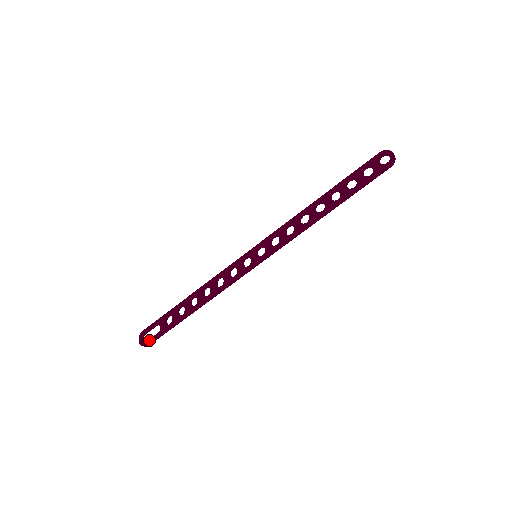
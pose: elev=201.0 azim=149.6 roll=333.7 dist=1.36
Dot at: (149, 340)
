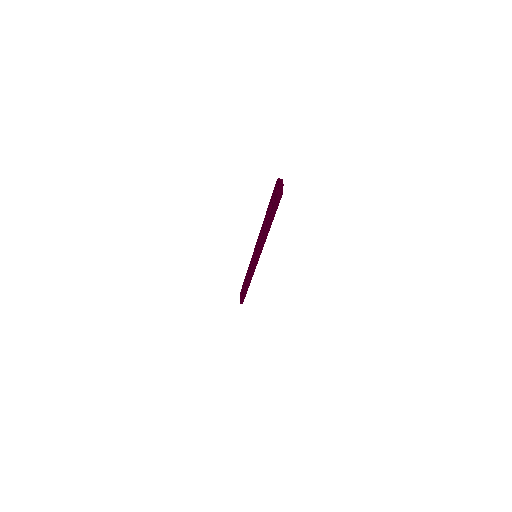
Dot at: (240, 300)
